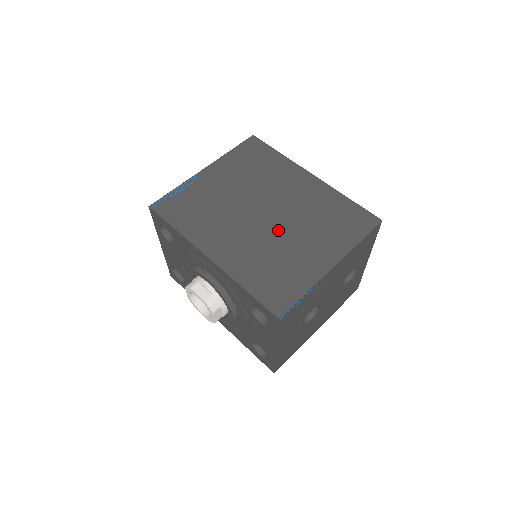
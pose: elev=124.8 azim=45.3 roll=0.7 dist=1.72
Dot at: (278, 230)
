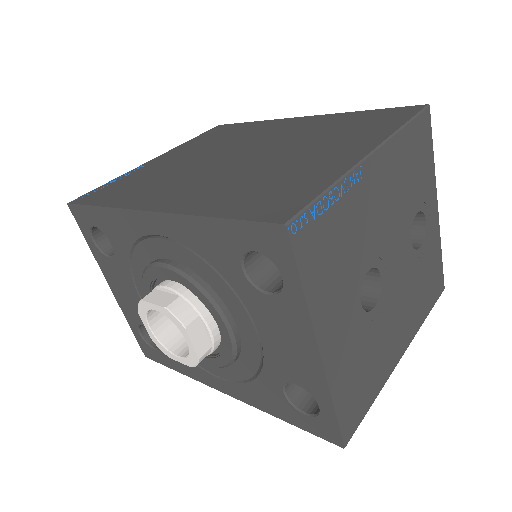
Dot at: (264, 158)
